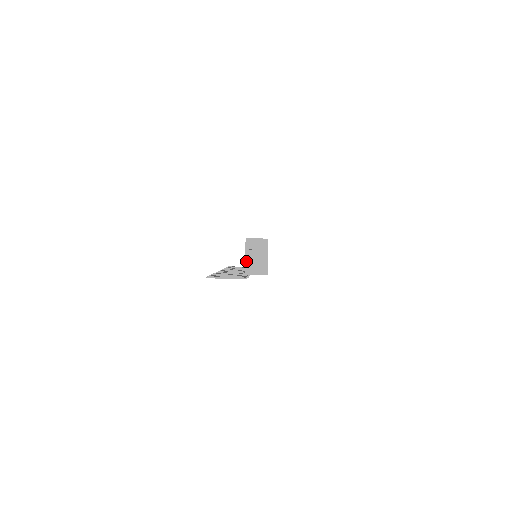
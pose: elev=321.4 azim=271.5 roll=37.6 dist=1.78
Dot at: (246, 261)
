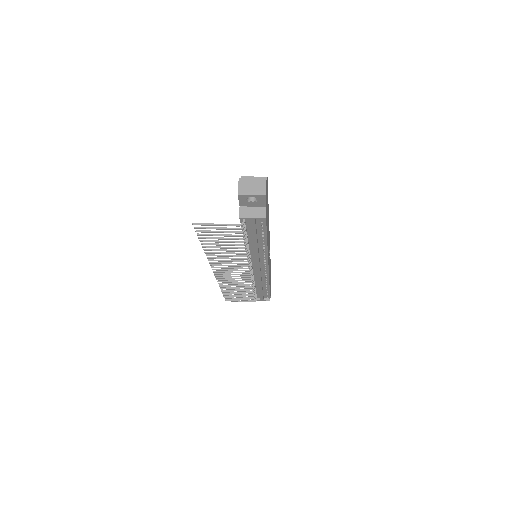
Dot at: (240, 190)
